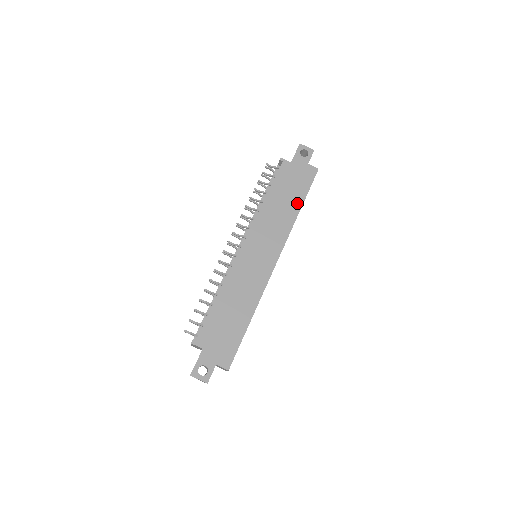
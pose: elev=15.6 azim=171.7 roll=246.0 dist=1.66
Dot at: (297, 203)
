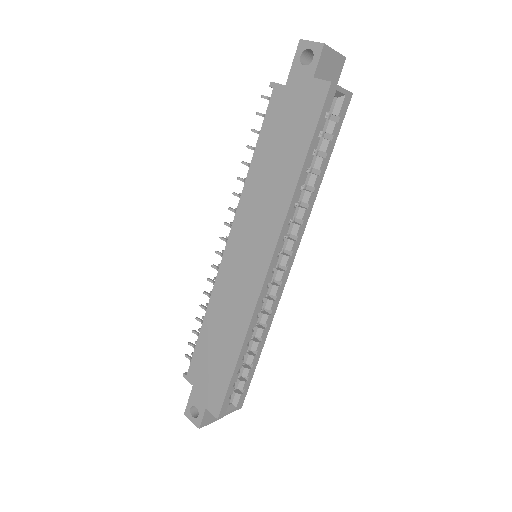
Dot at: (295, 163)
